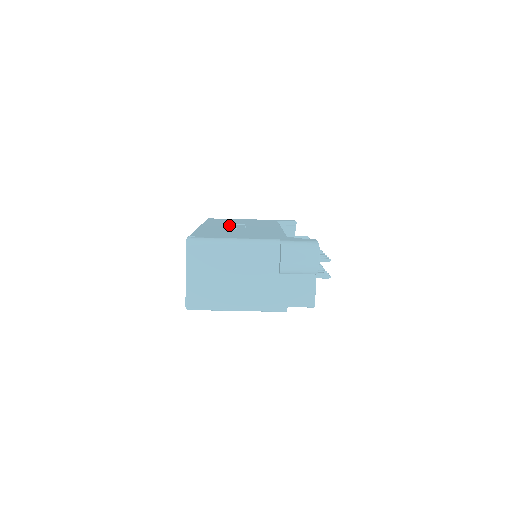
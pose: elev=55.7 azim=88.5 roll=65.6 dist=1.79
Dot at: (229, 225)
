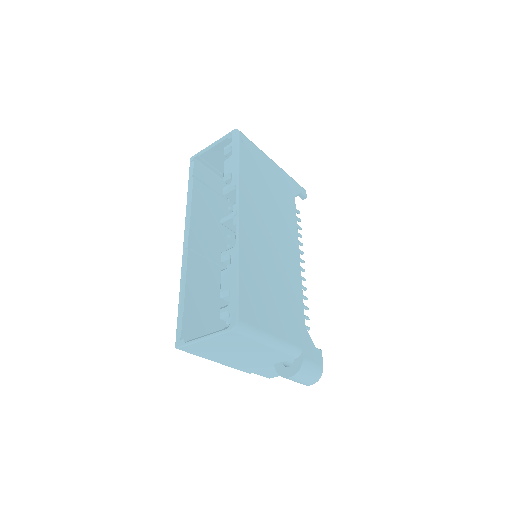
Dot at: (263, 218)
